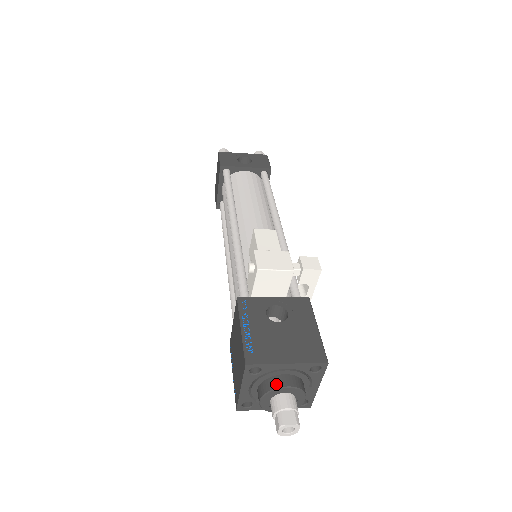
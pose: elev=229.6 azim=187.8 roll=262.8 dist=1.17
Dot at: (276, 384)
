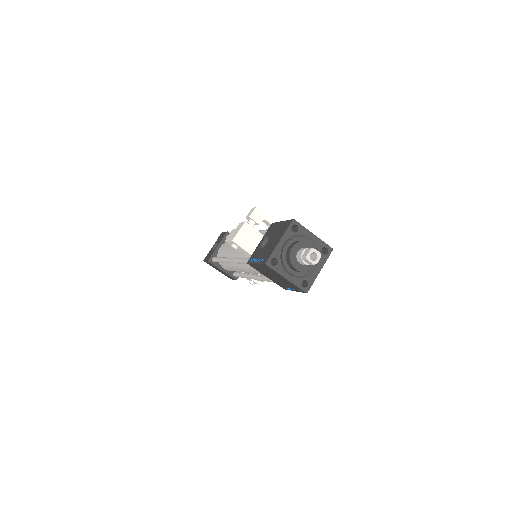
Dot at: (288, 254)
